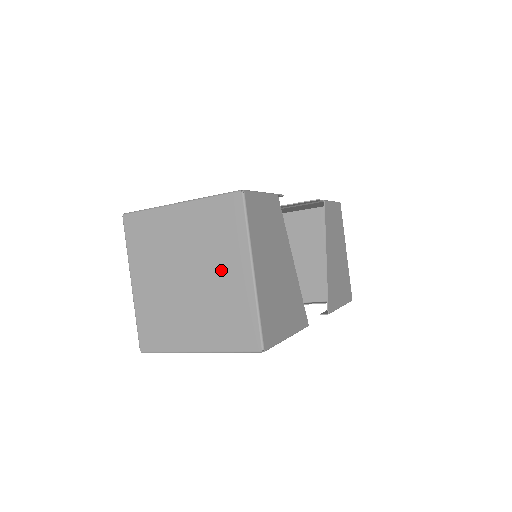
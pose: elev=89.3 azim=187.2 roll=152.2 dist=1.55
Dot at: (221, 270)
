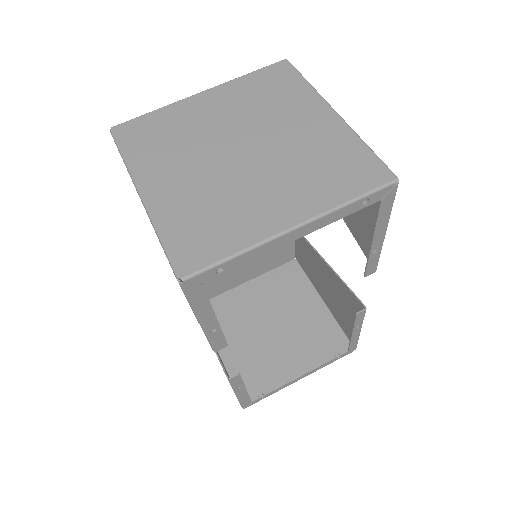
Dot at: (291, 125)
